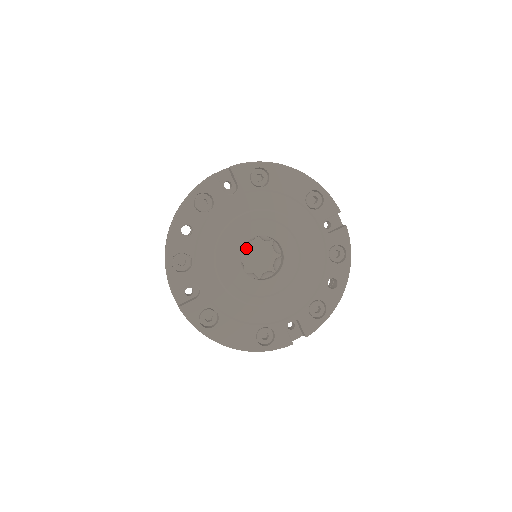
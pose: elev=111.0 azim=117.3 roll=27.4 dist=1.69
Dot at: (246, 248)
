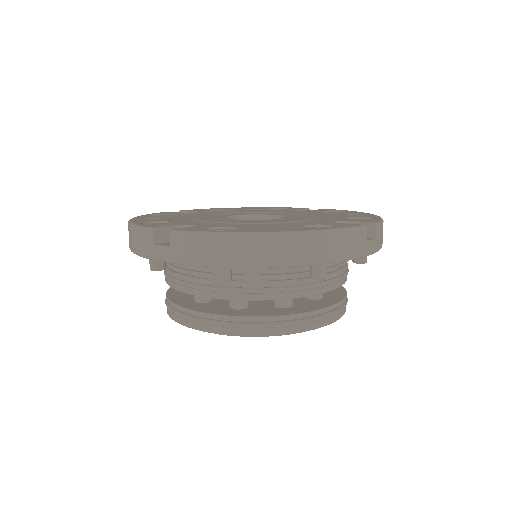
Dot at: occluded
